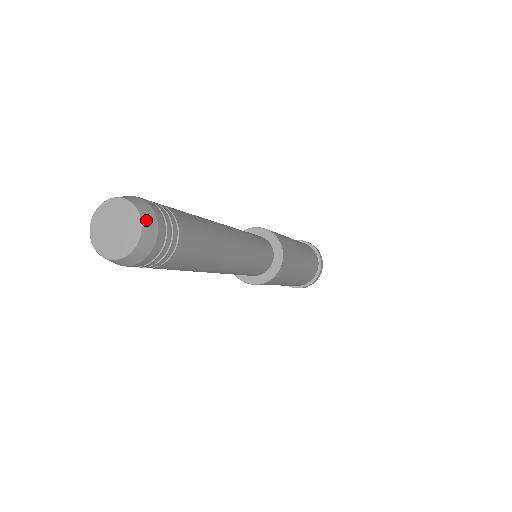
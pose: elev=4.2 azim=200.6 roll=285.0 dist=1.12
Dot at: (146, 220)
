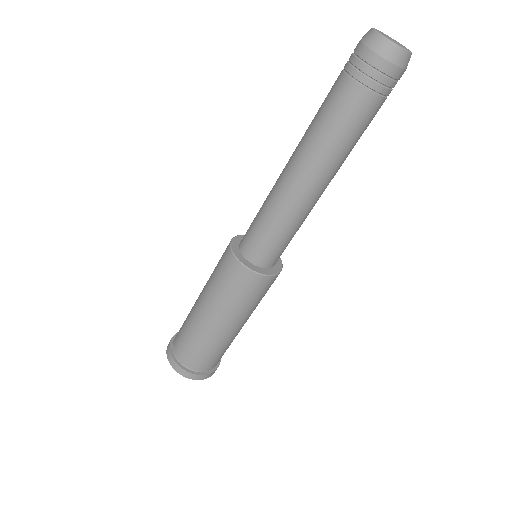
Dot at: (410, 57)
